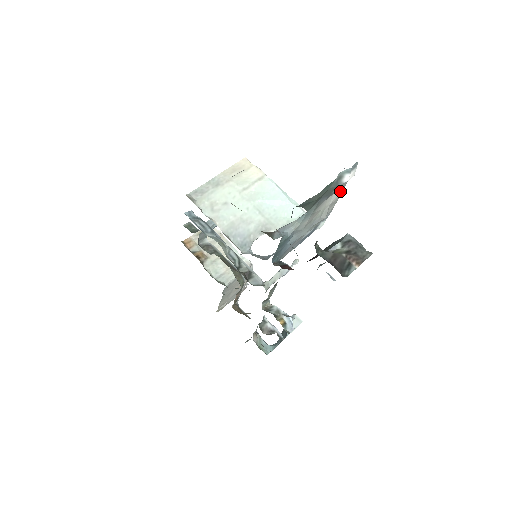
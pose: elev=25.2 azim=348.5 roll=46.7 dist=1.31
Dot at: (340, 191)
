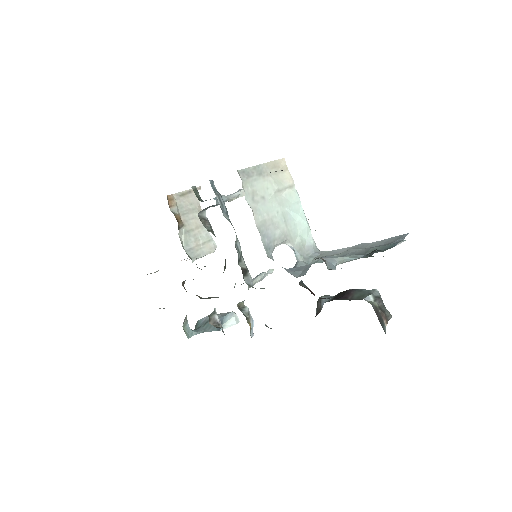
Dot at: occluded
